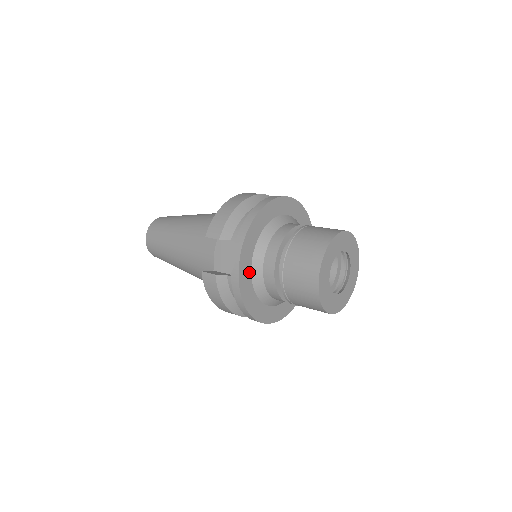
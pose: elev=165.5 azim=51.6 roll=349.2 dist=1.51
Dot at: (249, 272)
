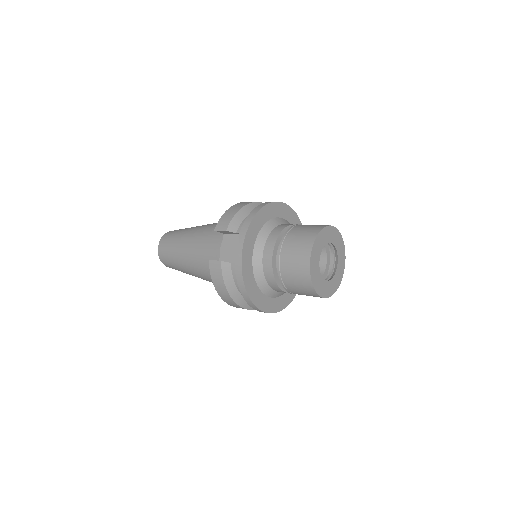
Dot at: (250, 258)
